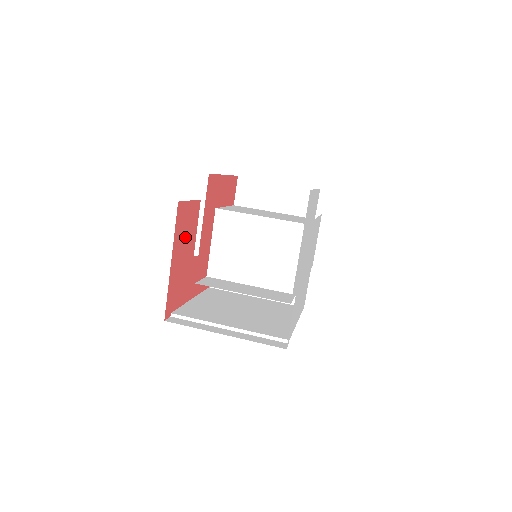
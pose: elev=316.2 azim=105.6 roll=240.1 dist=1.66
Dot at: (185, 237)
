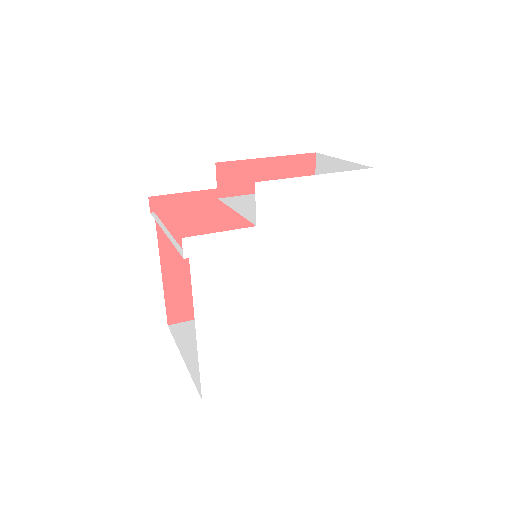
Dot at: (235, 216)
